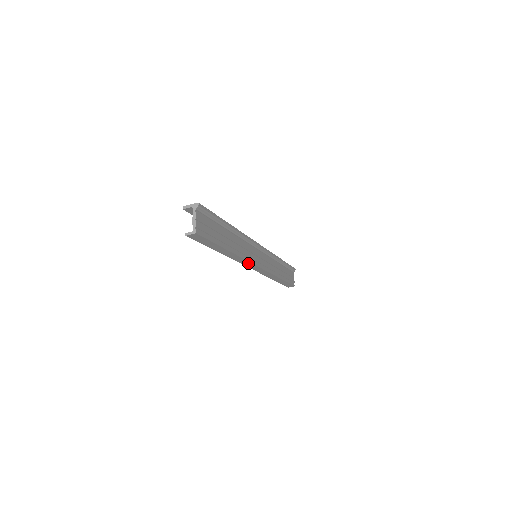
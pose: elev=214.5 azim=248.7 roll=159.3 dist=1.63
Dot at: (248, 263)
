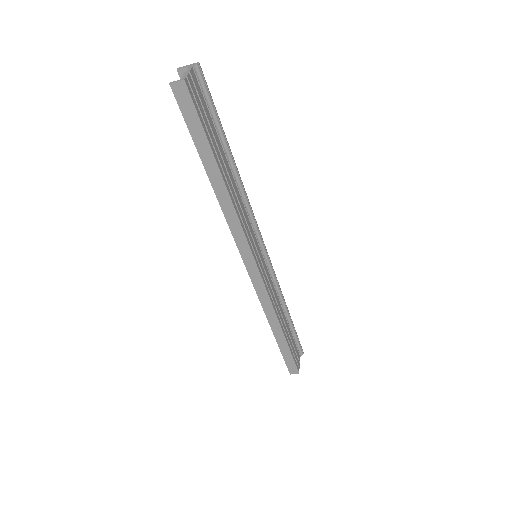
Dot at: (244, 243)
